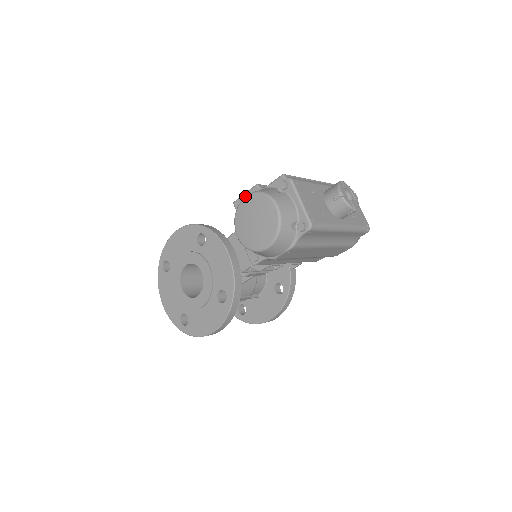
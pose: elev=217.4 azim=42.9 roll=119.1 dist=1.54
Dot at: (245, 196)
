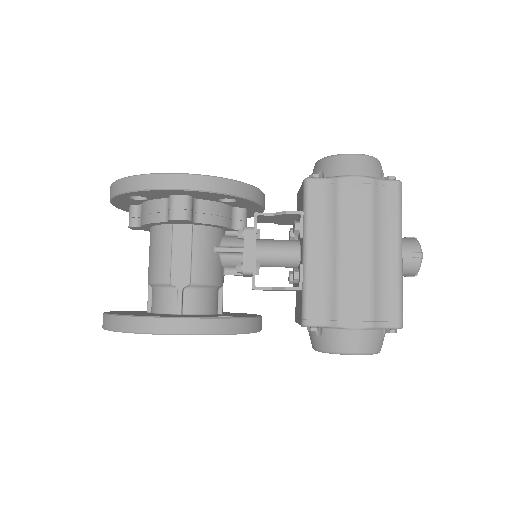
Dot at: occluded
